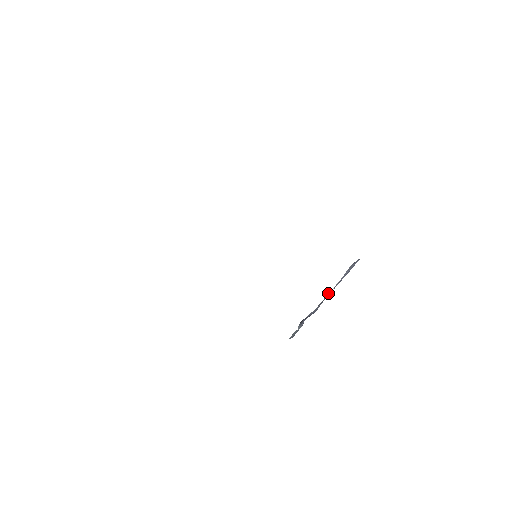
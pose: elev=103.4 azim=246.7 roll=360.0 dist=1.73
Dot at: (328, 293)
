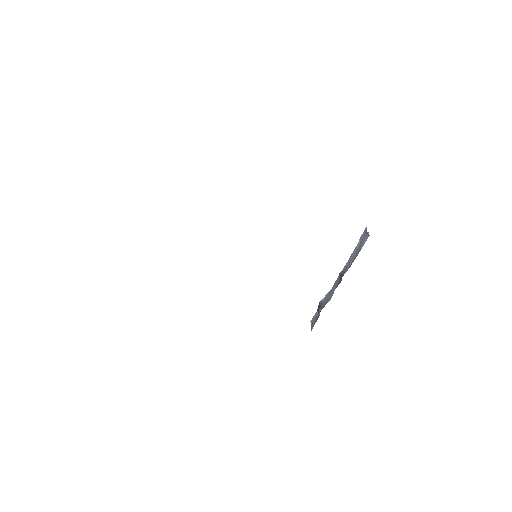
Dot at: (340, 278)
